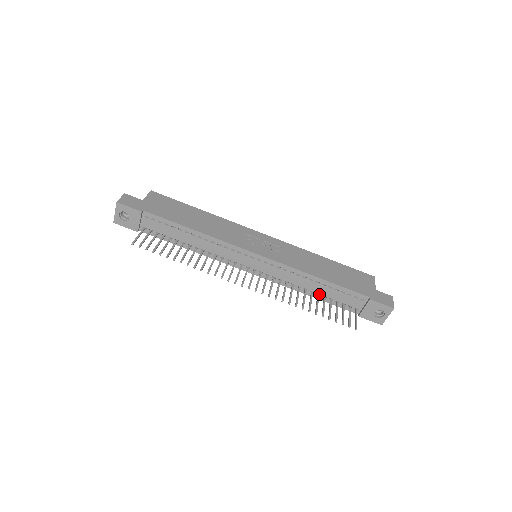
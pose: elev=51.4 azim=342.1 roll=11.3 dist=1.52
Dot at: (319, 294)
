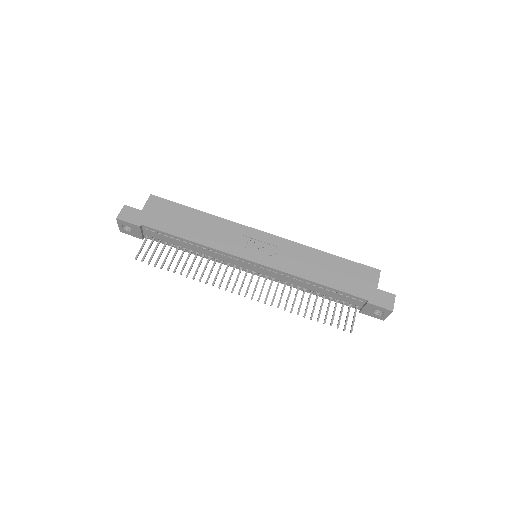
Dot at: (319, 293)
